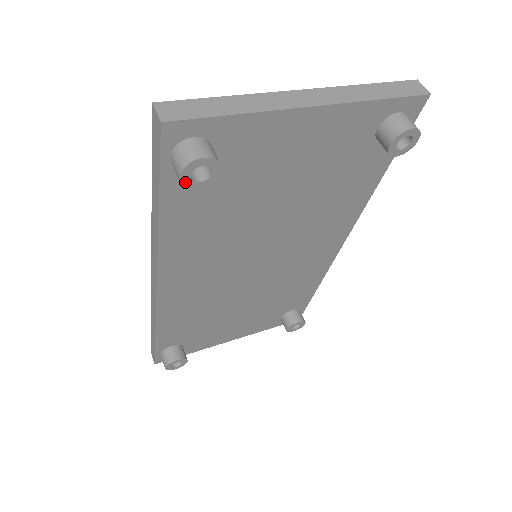
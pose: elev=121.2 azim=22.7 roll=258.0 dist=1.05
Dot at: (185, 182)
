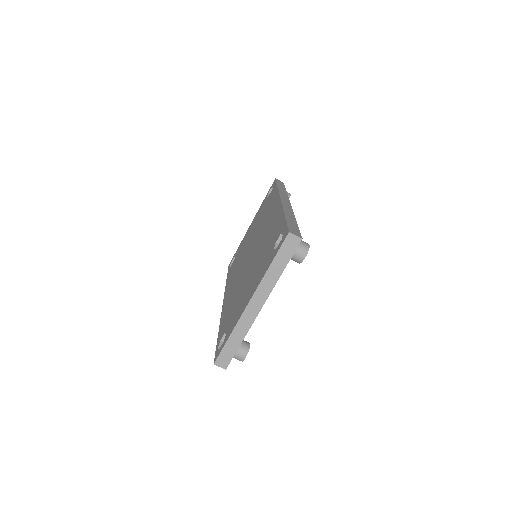
Dot at: occluded
